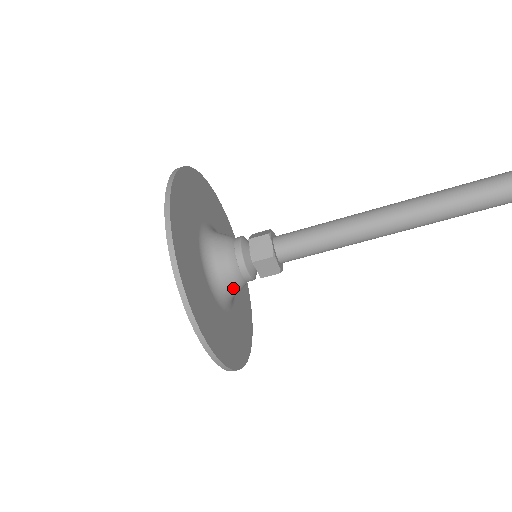
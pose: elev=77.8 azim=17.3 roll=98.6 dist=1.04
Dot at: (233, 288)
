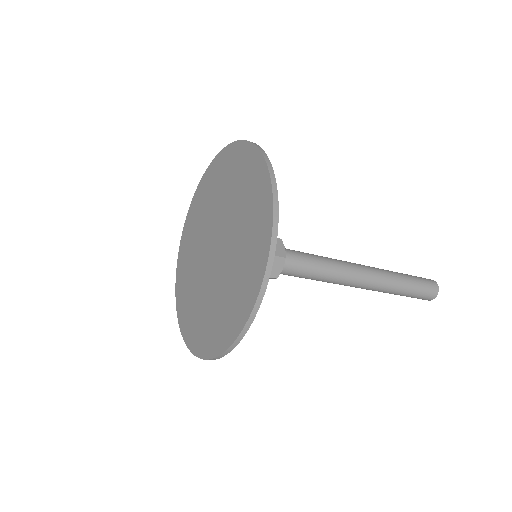
Dot at: occluded
